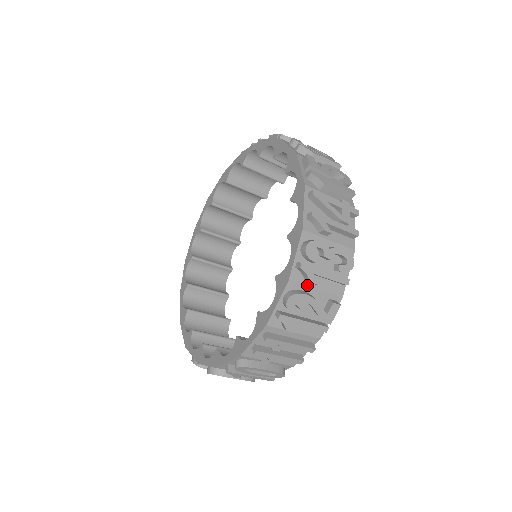
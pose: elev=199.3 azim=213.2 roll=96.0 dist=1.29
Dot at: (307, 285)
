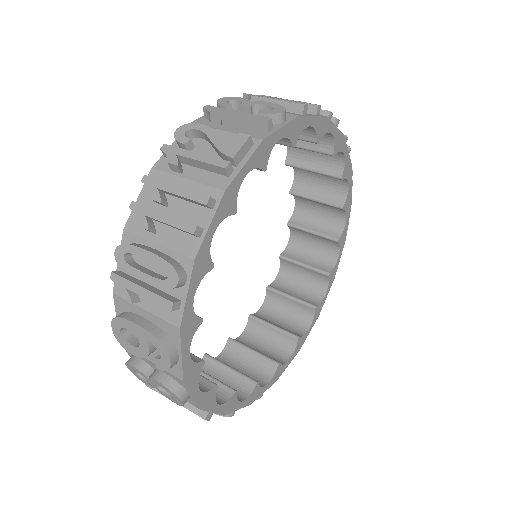
Dot at: (213, 128)
